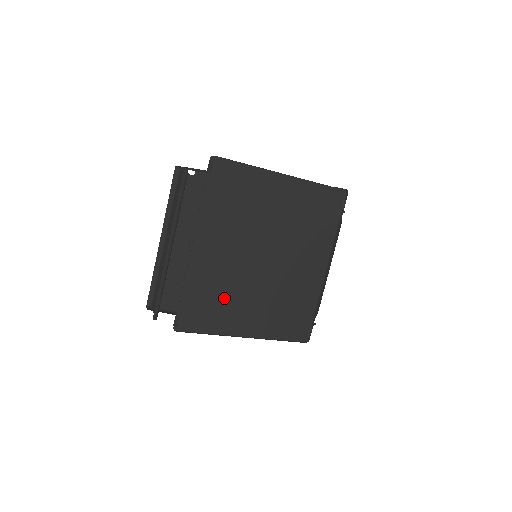
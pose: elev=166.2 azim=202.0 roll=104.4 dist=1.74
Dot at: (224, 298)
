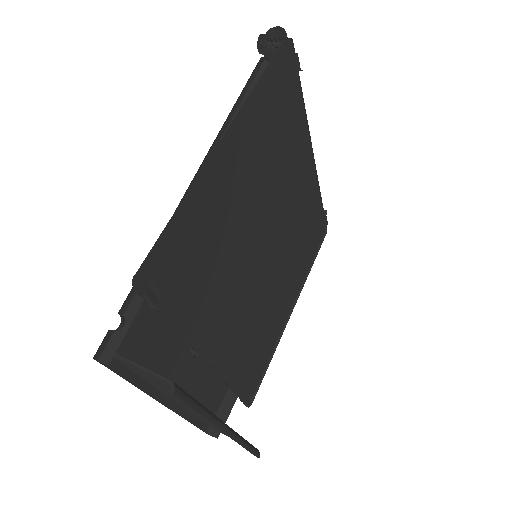
Dot at: (261, 327)
